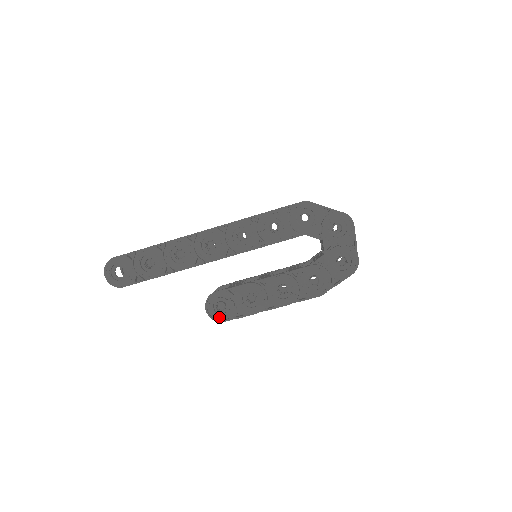
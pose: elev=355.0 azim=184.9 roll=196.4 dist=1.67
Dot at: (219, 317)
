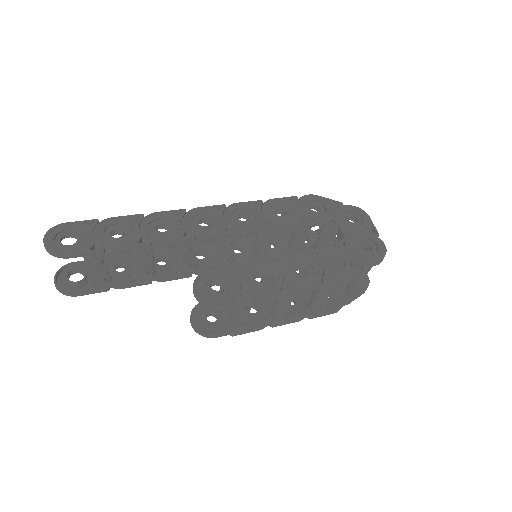
Dot at: (213, 303)
